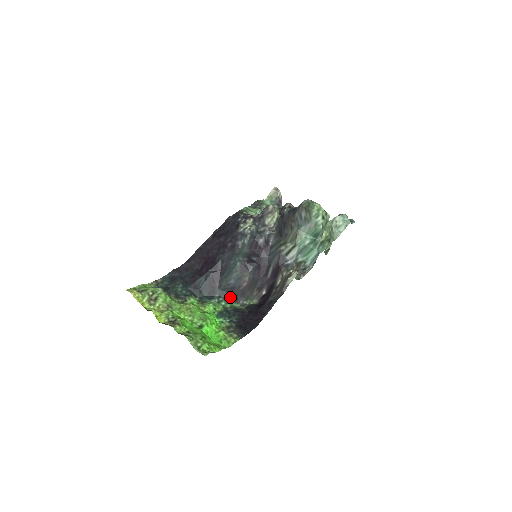
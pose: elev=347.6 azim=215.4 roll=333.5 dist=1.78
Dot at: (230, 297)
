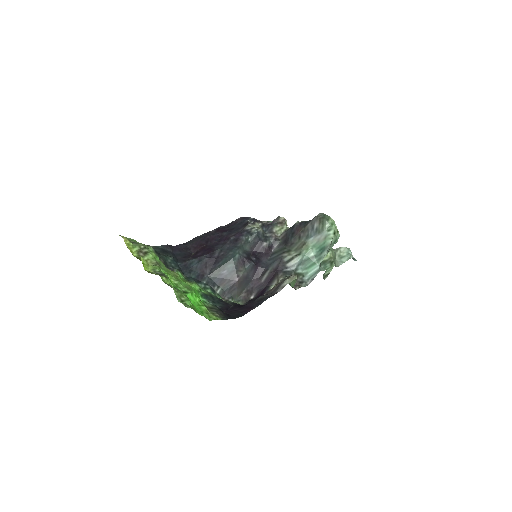
Dot at: (217, 289)
